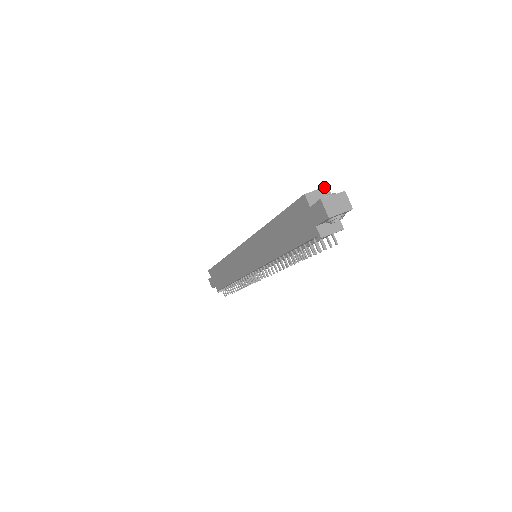
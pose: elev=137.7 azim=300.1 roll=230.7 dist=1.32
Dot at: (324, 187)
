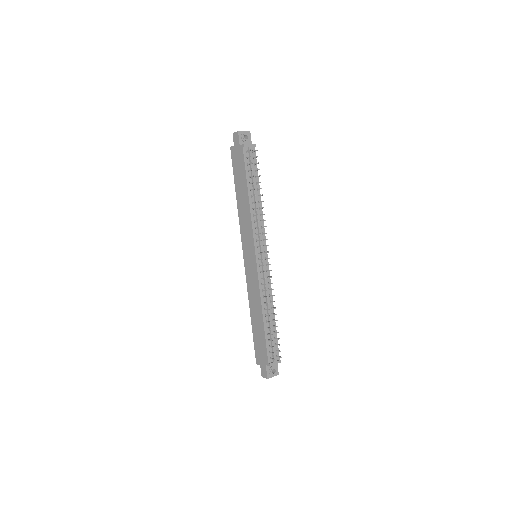
Dot at: occluded
